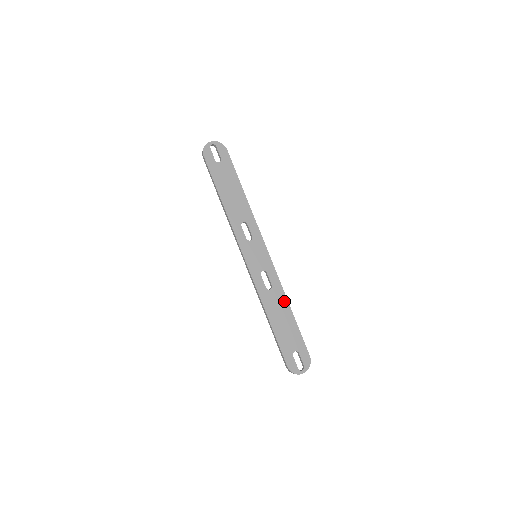
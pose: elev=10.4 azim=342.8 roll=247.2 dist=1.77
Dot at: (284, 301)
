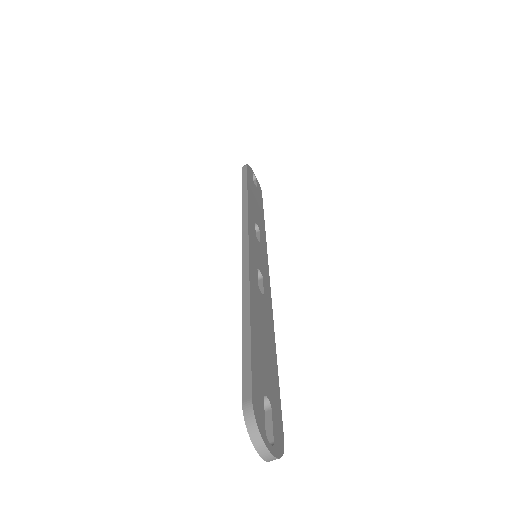
Dot at: (271, 326)
